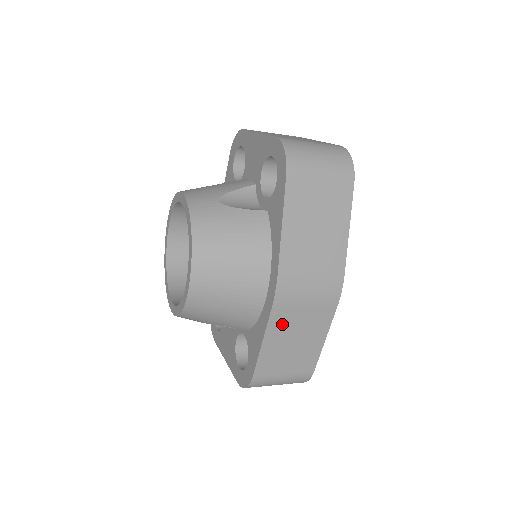
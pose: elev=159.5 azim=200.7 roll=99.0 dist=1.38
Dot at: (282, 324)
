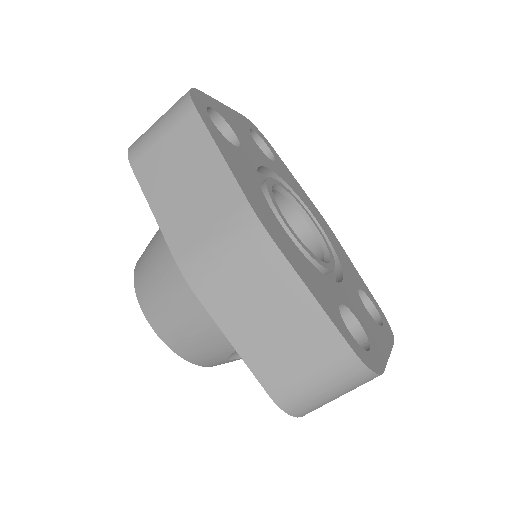
Dot at: (231, 310)
